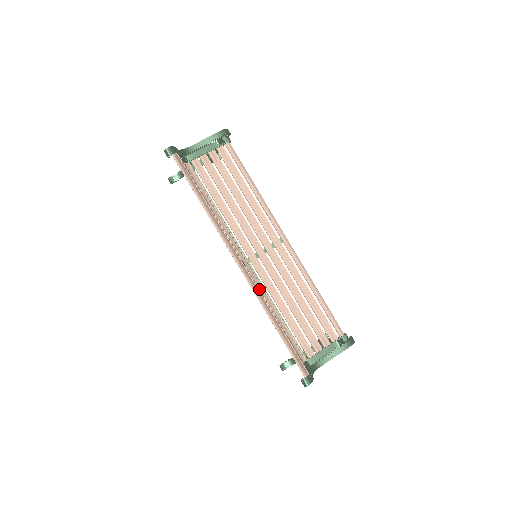
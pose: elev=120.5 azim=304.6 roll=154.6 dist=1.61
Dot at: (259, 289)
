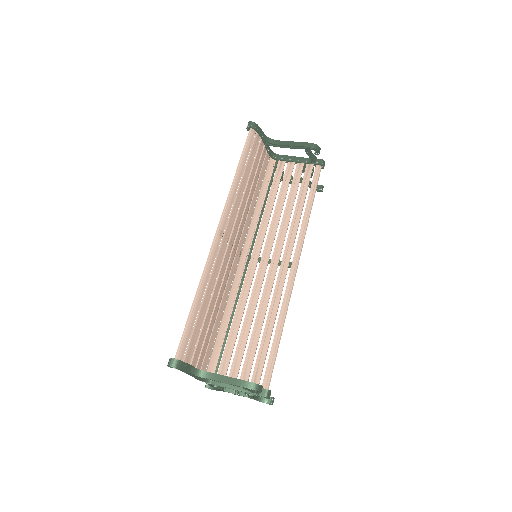
Dot at: (219, 265)
